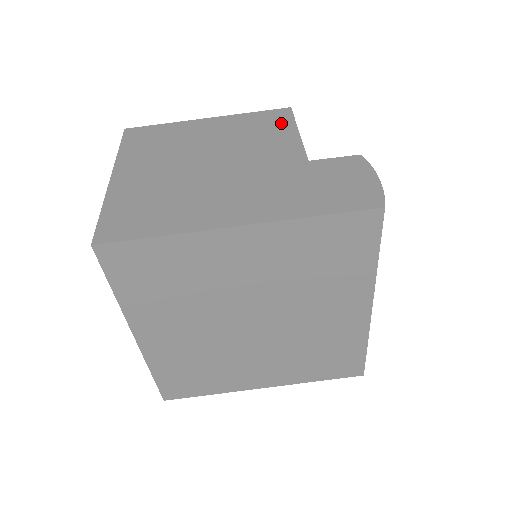
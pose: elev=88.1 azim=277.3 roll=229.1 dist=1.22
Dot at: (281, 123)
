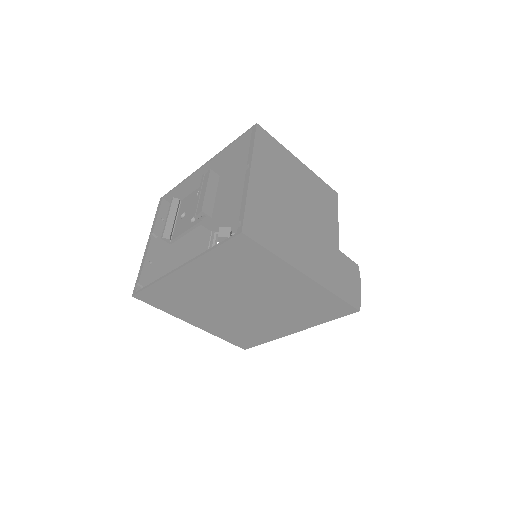
Dot at: (332, 204)
